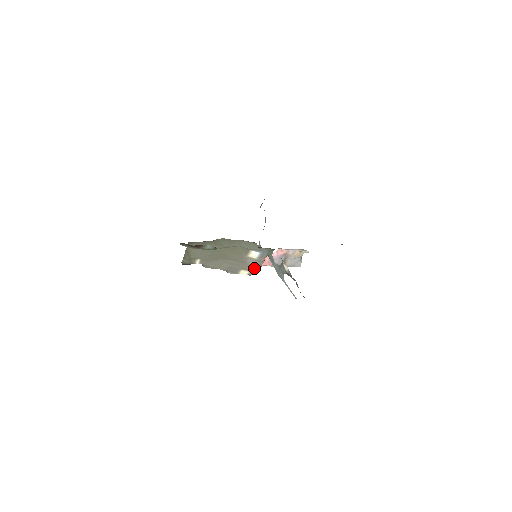
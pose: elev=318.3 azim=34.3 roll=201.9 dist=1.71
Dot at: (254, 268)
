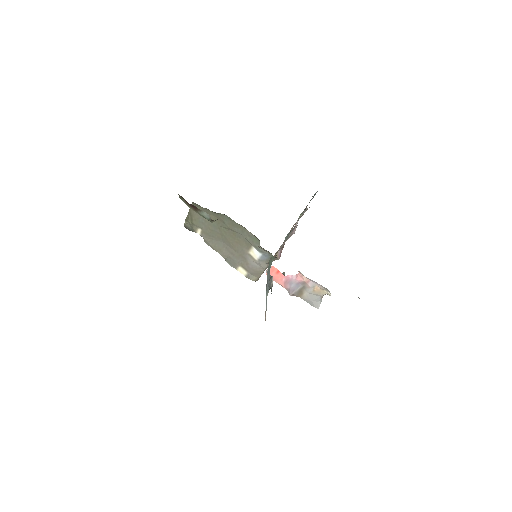
Dot at: (253, 271)
